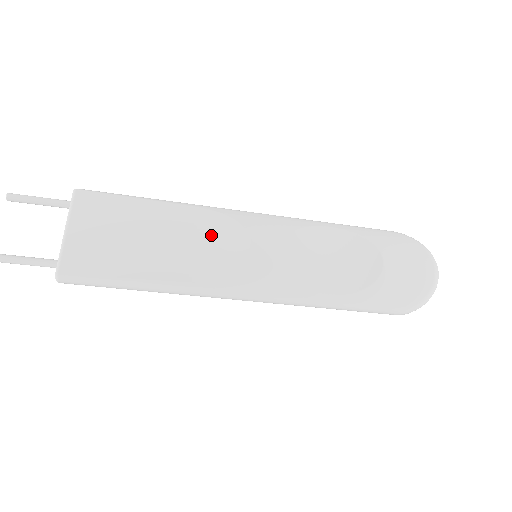
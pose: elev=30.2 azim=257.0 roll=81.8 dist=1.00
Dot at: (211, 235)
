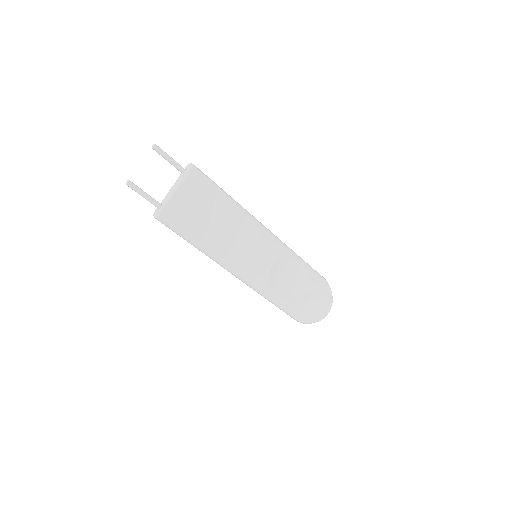
Dot at: (244, 236)
